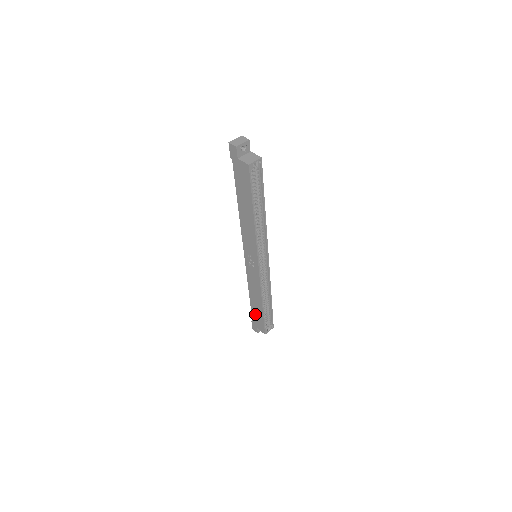
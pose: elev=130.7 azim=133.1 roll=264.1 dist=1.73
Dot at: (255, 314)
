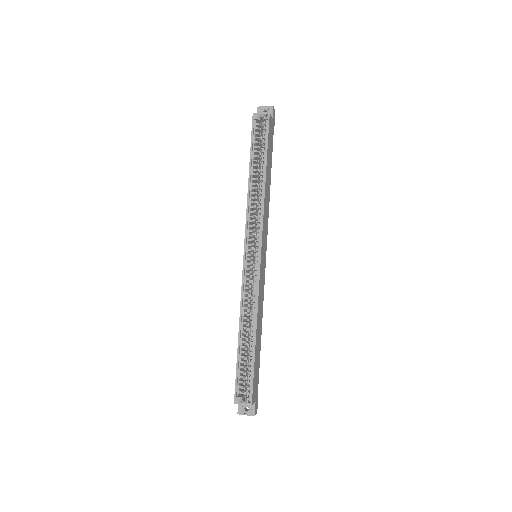
Dot at: occluded
